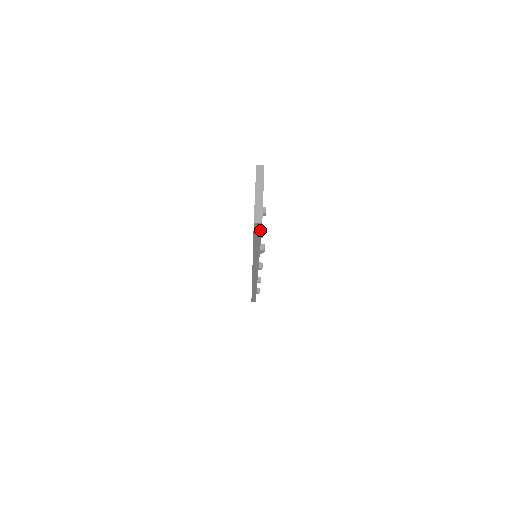
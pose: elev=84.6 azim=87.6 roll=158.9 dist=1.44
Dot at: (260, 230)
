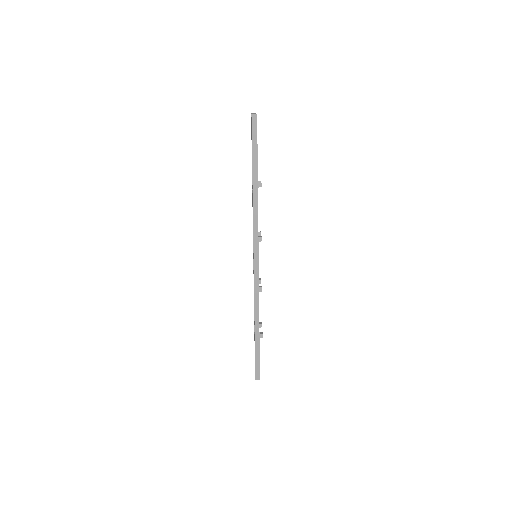
Dot at: (256, 130)
